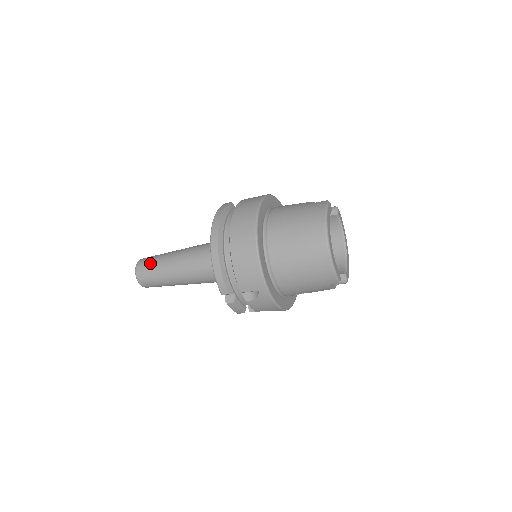
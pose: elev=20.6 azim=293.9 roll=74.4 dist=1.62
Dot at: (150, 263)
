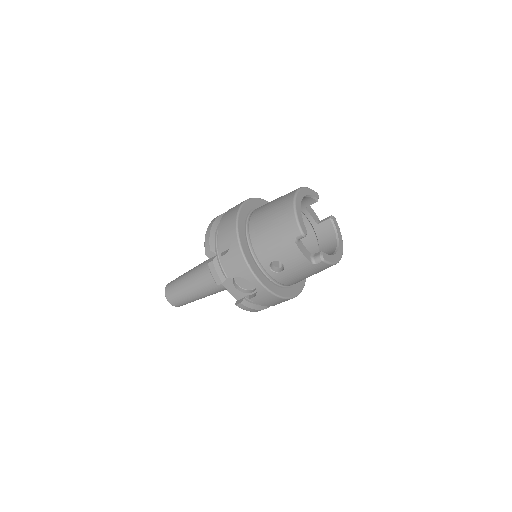
Dot at: (179, 276)
